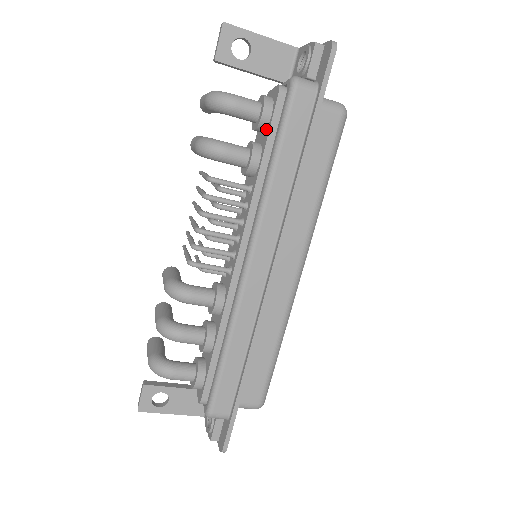
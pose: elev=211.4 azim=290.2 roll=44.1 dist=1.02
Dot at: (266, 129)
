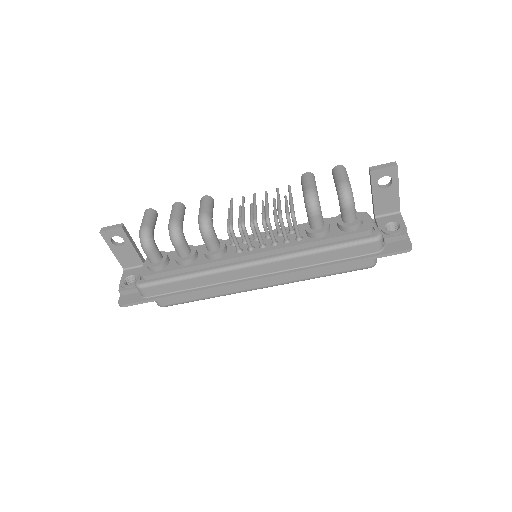
Dot at: (342, 231)
